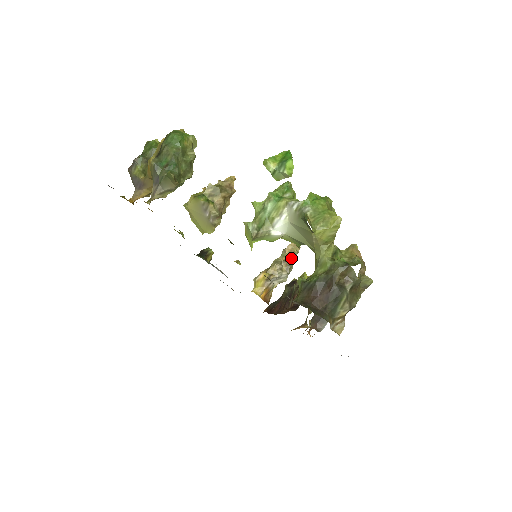
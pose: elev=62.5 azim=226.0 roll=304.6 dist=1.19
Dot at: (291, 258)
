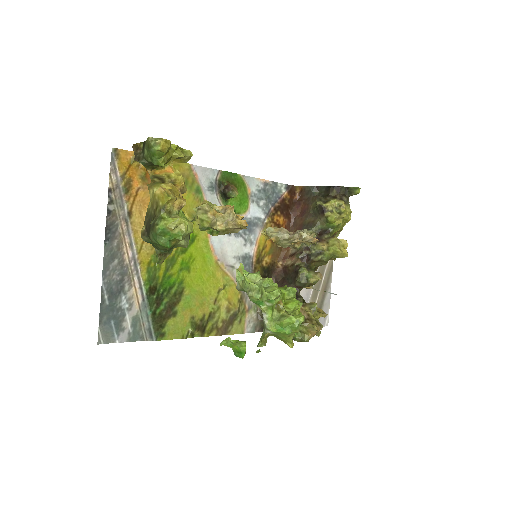
Dot at: (303, 242)
